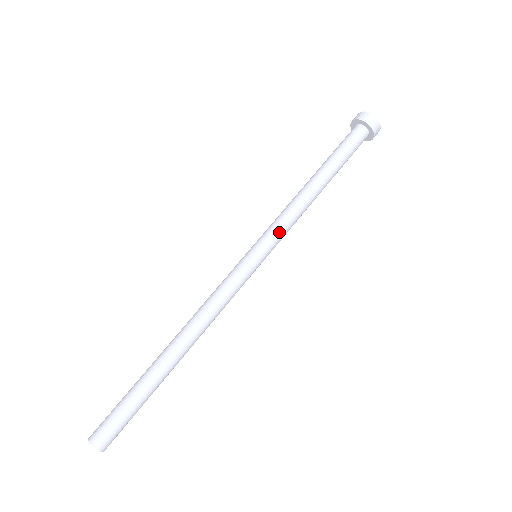
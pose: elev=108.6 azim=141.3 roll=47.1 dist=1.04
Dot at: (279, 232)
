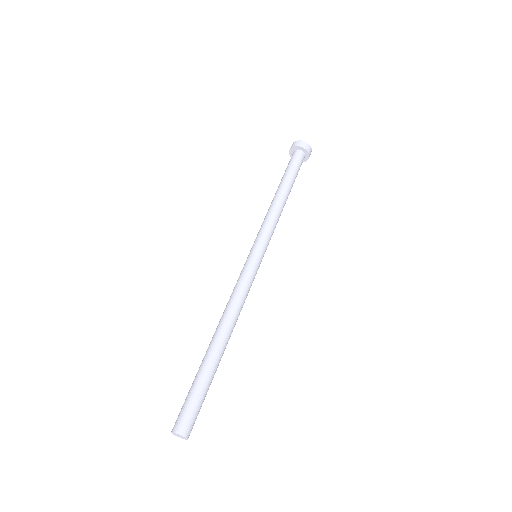
Dot at: (263, 232)
